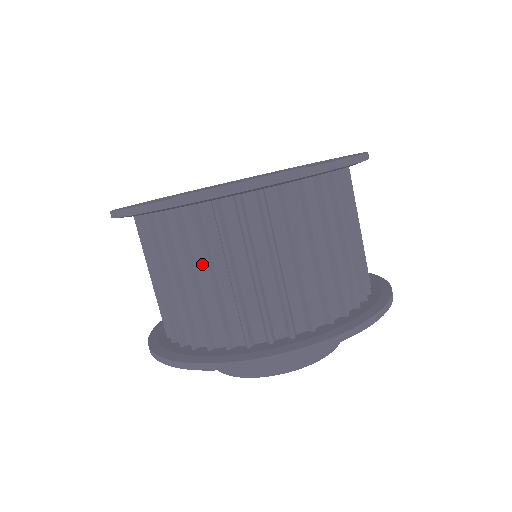
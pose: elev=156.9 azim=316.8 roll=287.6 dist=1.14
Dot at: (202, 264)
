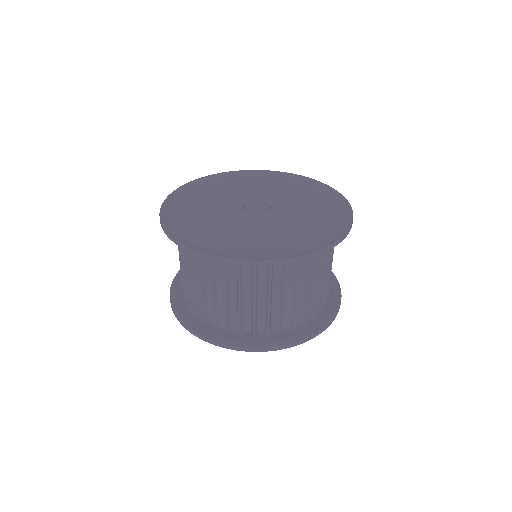
Dot at: (221, 283)
